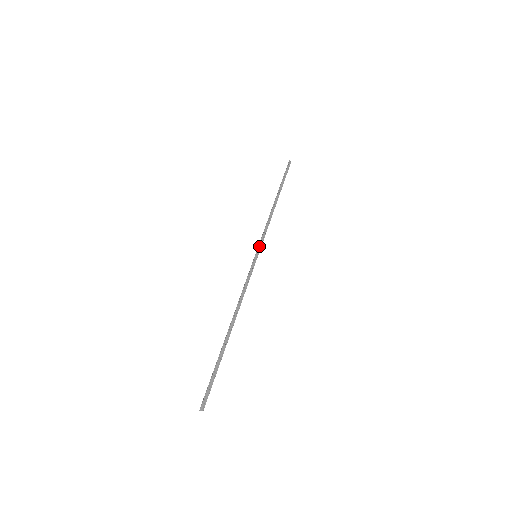
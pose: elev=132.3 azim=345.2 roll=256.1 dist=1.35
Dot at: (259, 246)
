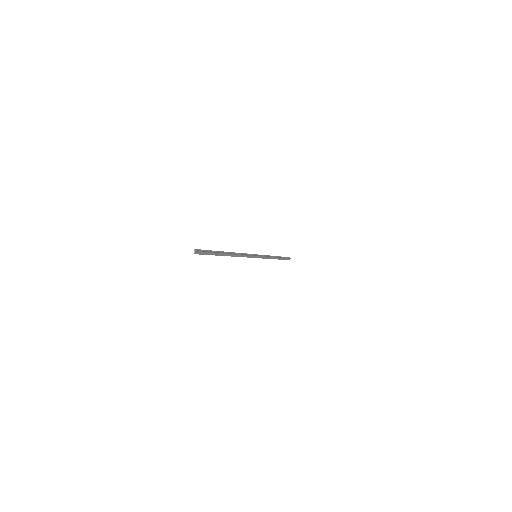
Dot at: (259, 255)
